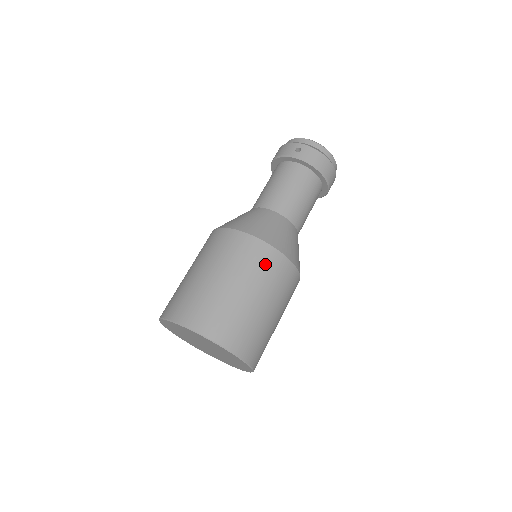
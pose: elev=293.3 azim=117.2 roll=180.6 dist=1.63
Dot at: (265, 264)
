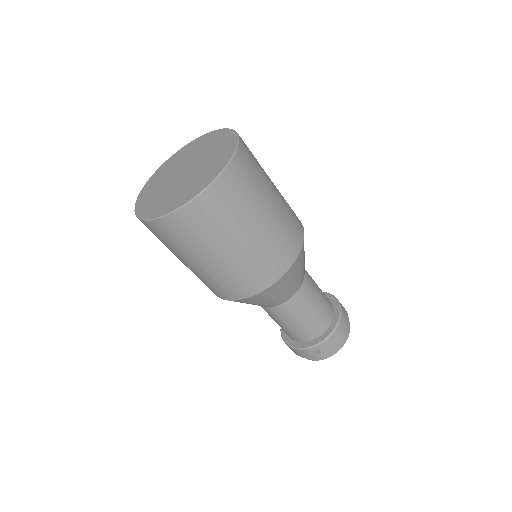
Dot at: (294, 222)
